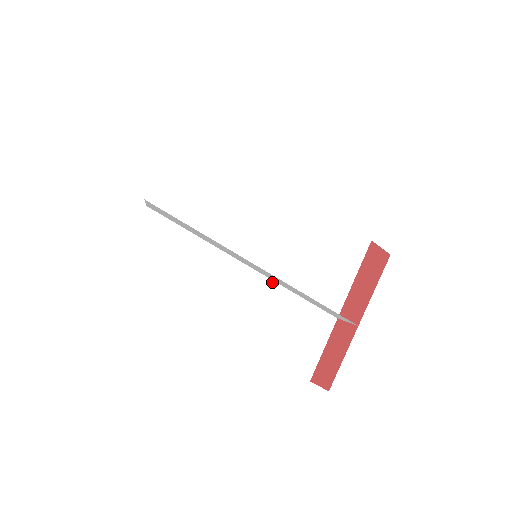
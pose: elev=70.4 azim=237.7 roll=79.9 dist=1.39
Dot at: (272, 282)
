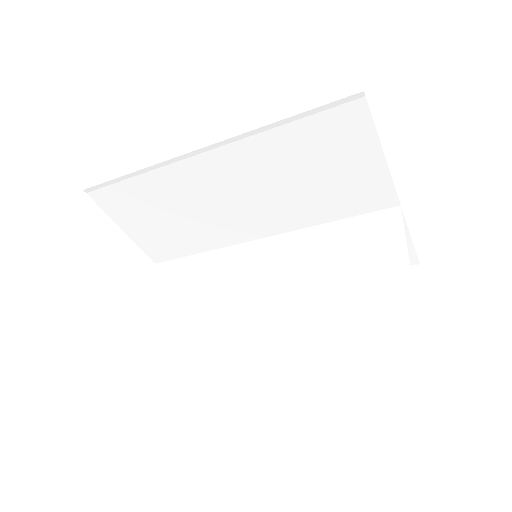
Dot at: (299, 231)
